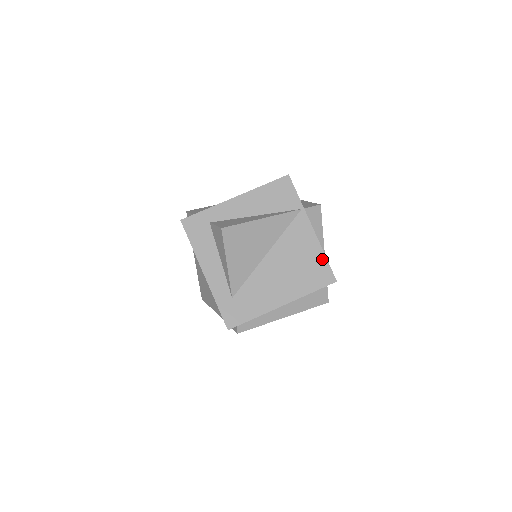
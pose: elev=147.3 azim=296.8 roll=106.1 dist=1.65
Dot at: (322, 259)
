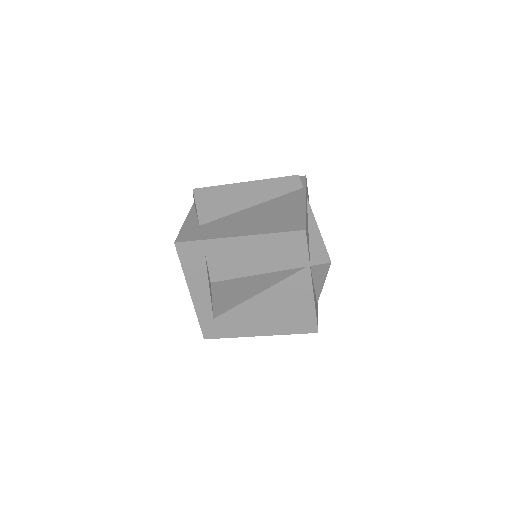
Dot at: (311, 313)
